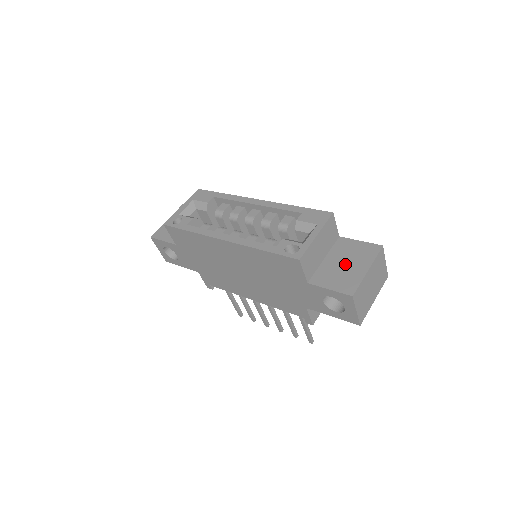
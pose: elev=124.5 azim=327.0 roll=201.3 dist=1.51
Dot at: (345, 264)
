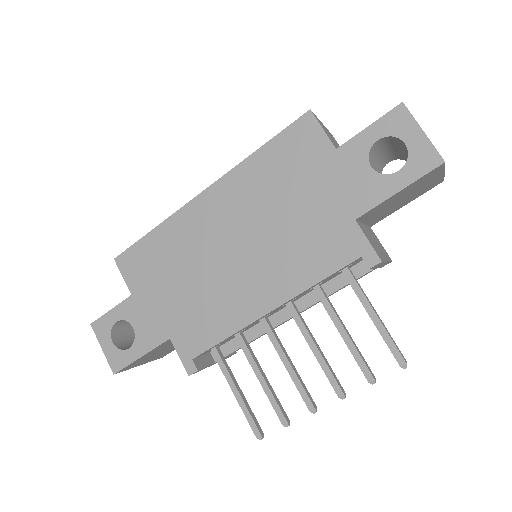
Dot at: occluded
